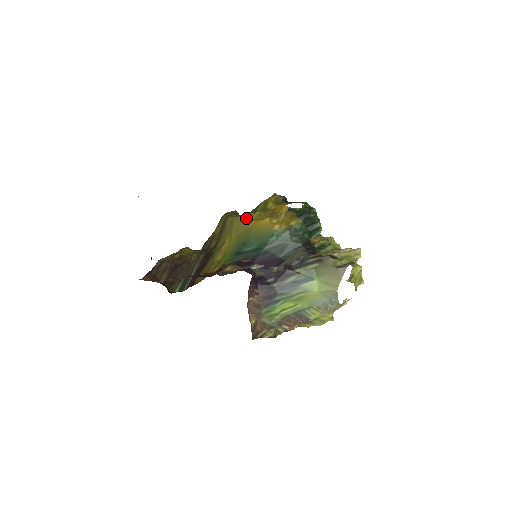
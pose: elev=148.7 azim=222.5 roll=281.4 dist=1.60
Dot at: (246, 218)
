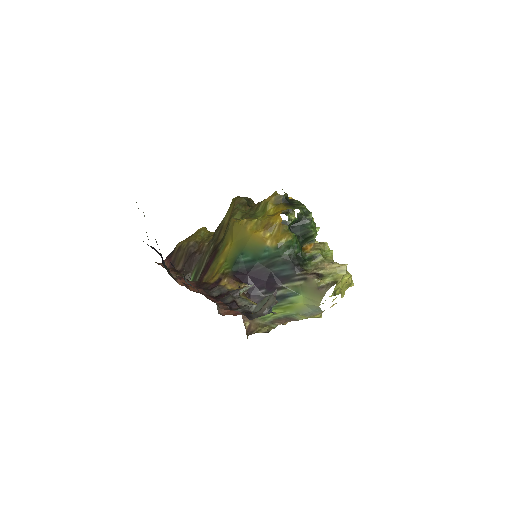
Dot at: (244, 227)
